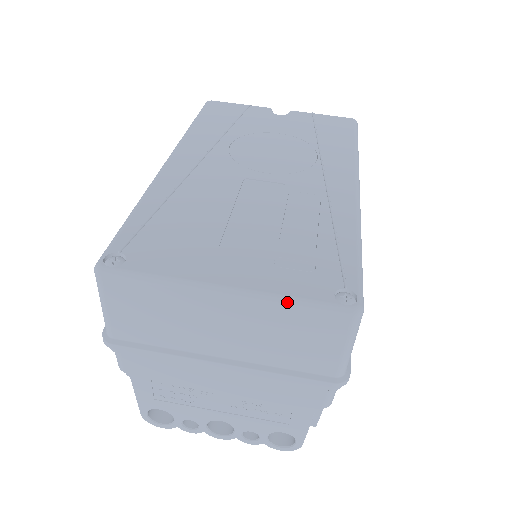
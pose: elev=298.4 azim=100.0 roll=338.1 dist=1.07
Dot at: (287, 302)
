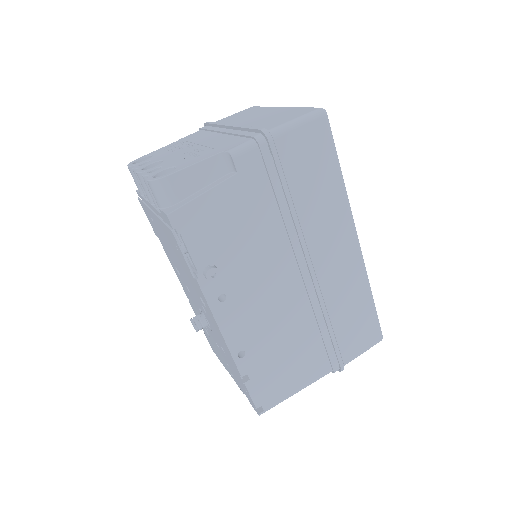
Dot at: occluded
